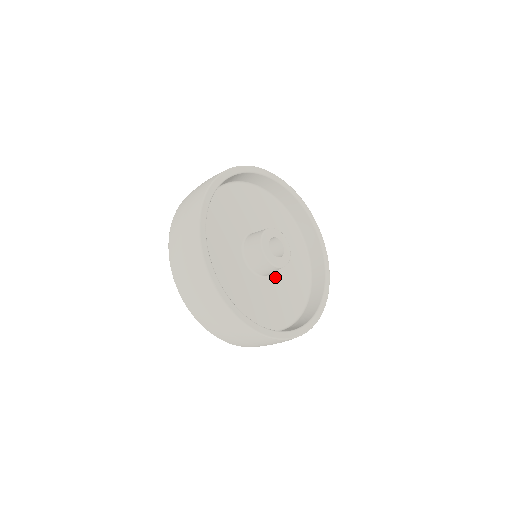
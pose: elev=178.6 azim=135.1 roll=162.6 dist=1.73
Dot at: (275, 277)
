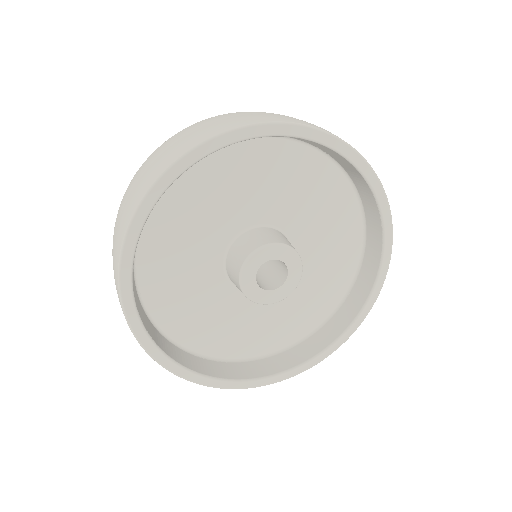
Dot at: occluded
